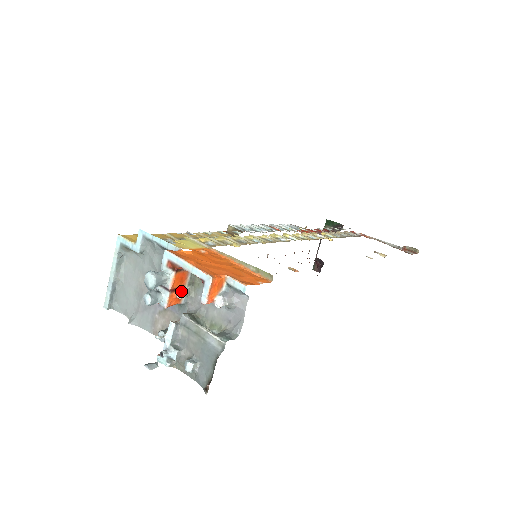
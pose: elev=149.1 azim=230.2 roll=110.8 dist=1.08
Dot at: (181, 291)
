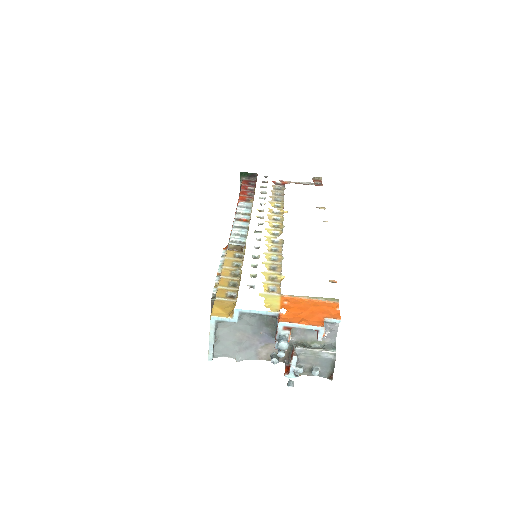
Dot at: (290, 336)
